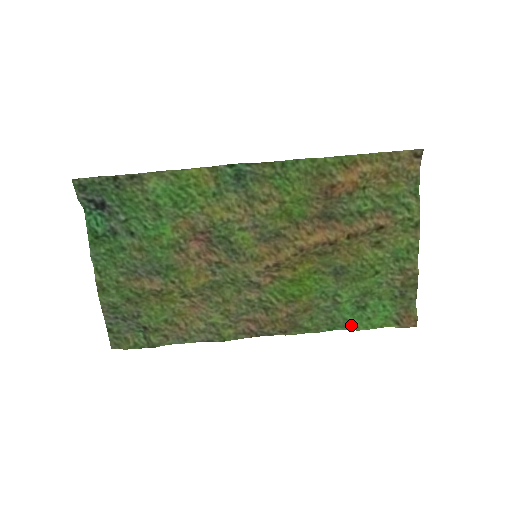
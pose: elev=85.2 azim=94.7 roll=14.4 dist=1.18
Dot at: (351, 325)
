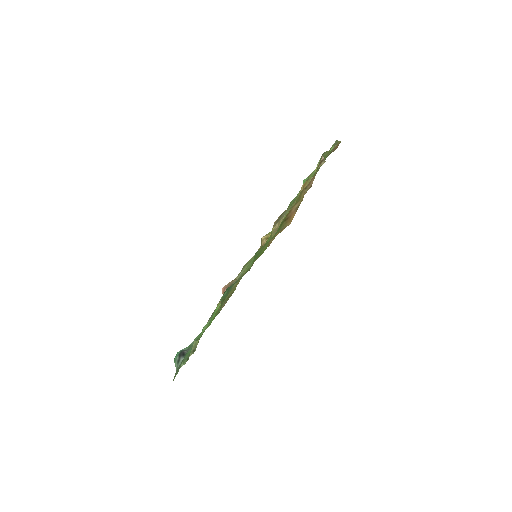
Dot at: occluded
